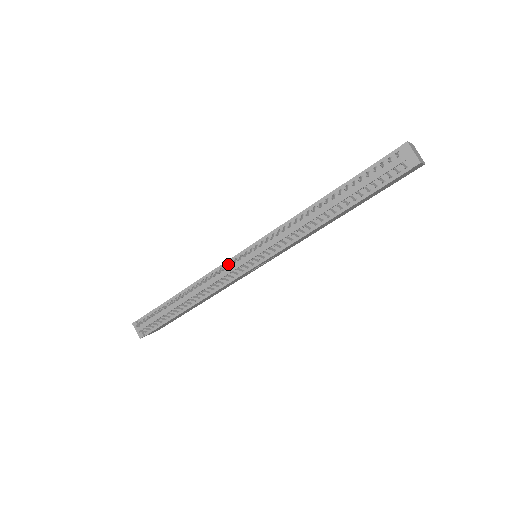
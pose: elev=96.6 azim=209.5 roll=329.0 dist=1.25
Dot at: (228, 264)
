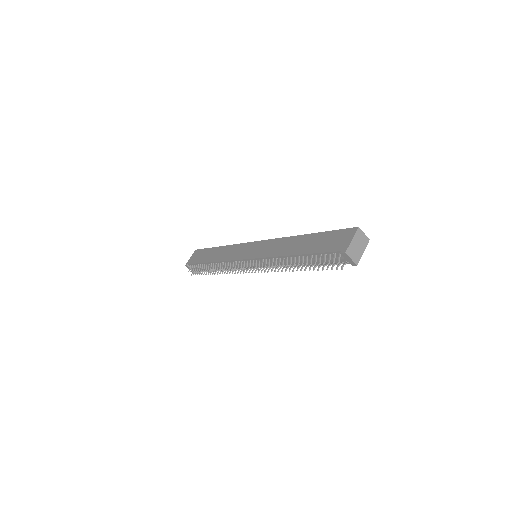
Dot at: (237, 262)
